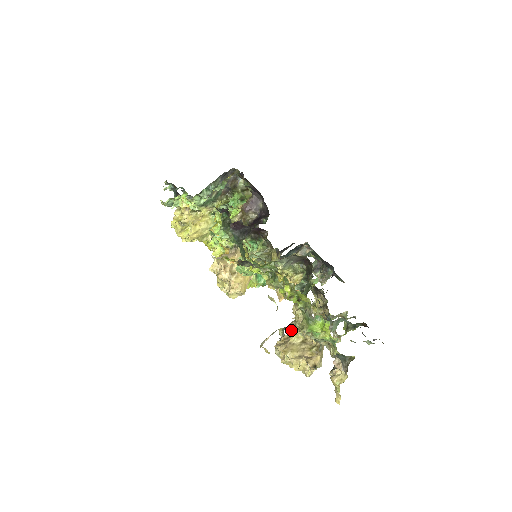
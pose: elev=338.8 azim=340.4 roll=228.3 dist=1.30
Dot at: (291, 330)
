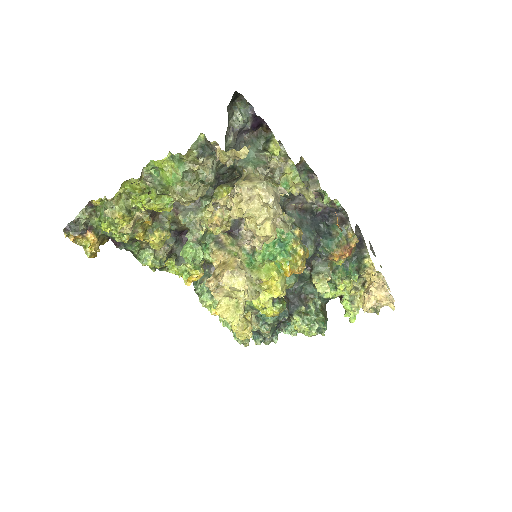
Dot at: occluded
